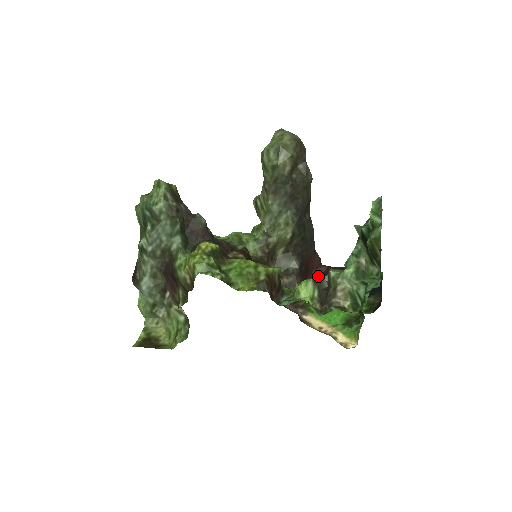
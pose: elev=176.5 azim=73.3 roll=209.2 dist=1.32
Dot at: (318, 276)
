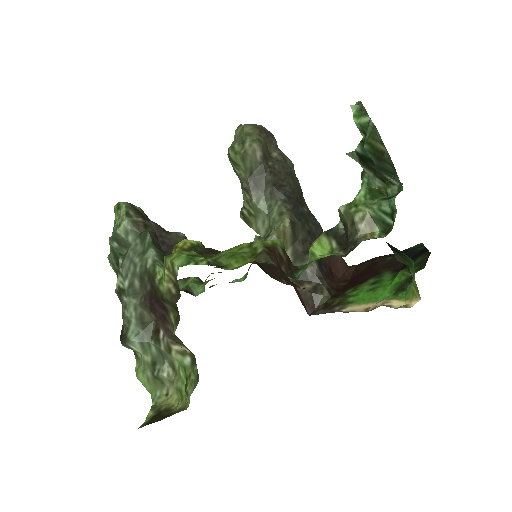
Dot at: (348, 278)
